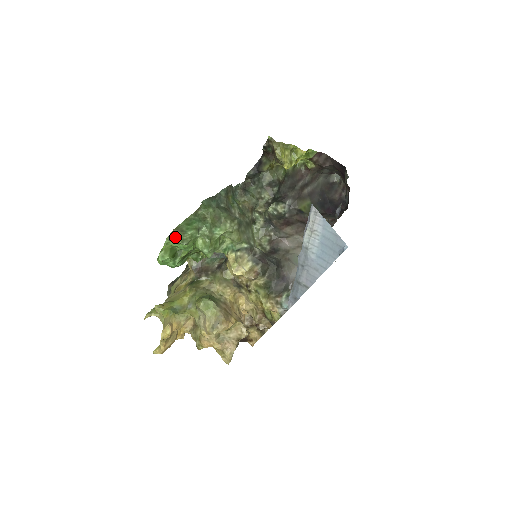
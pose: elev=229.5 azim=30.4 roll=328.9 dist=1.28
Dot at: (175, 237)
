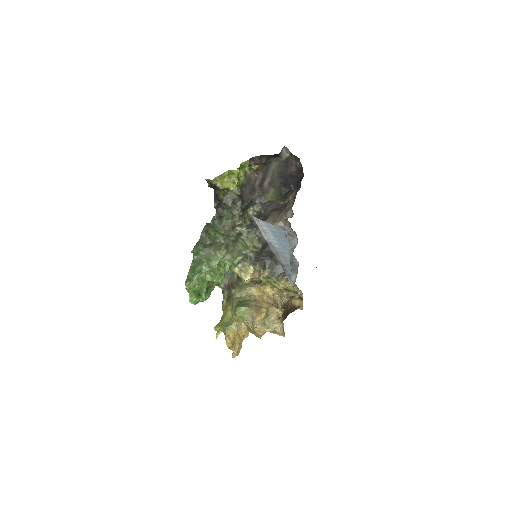
Dot at: (188, 287)
